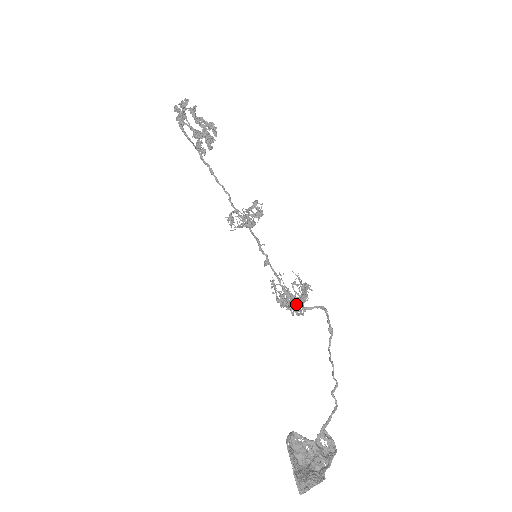
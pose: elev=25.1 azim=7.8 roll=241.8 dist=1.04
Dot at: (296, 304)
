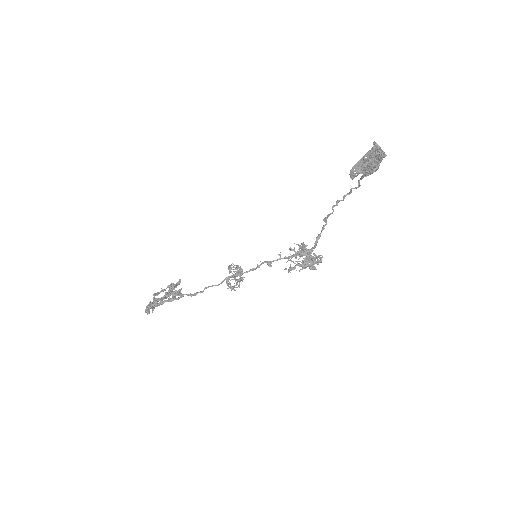
Dot at: (312, 260)
